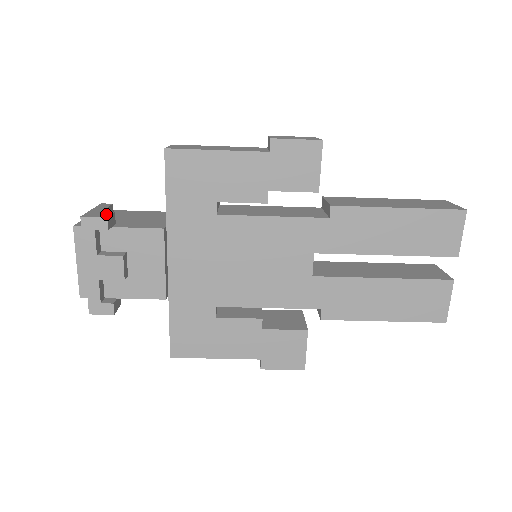
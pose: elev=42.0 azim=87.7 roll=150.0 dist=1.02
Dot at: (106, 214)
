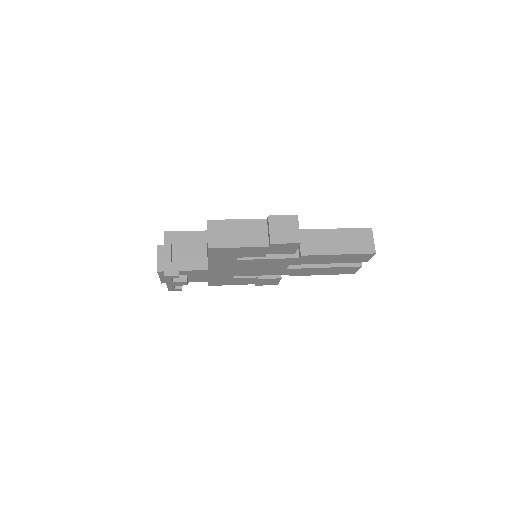
Dot at: (176, 269)
